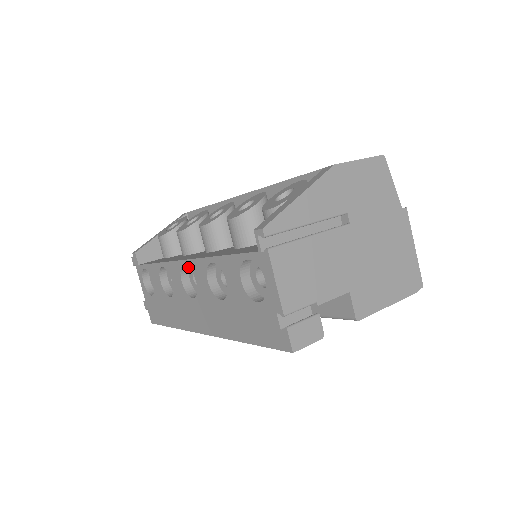
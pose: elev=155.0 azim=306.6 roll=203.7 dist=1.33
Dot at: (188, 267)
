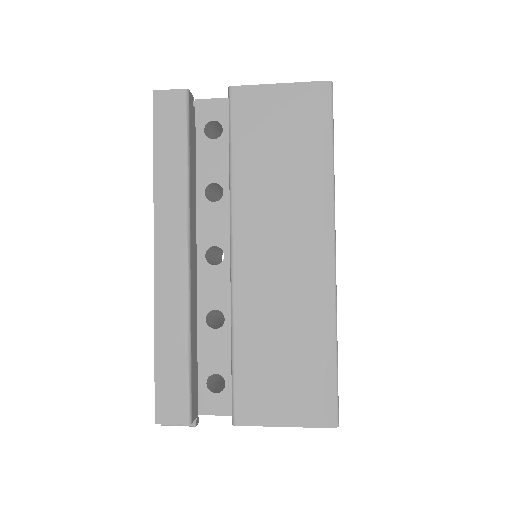
Dot at: occluded
